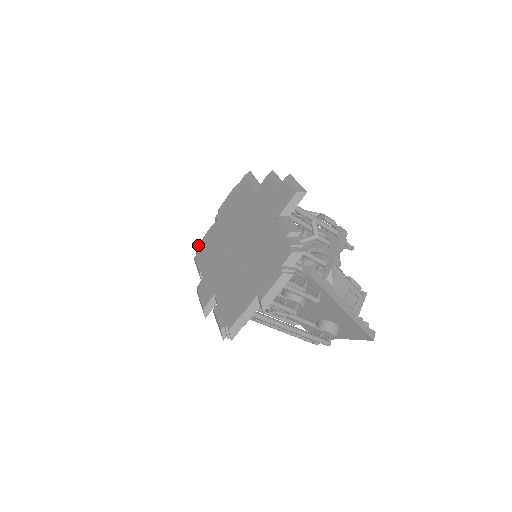
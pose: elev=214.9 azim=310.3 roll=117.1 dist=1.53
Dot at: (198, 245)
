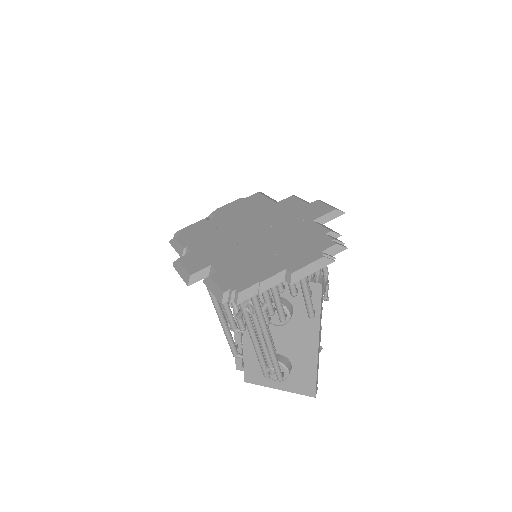
Dot at: (182, 229)
